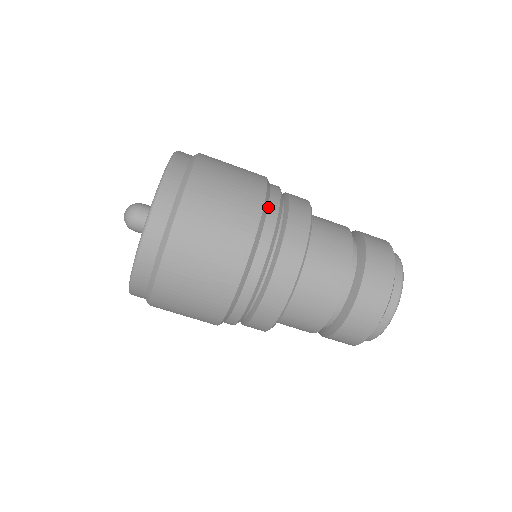
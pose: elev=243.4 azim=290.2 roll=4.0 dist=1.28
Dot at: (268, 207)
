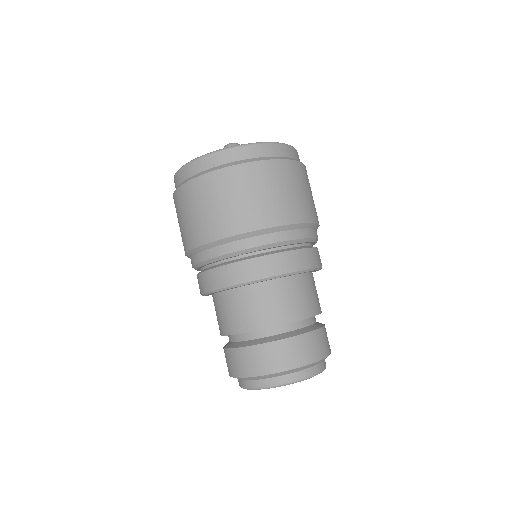
Dot at: (311, 228)
